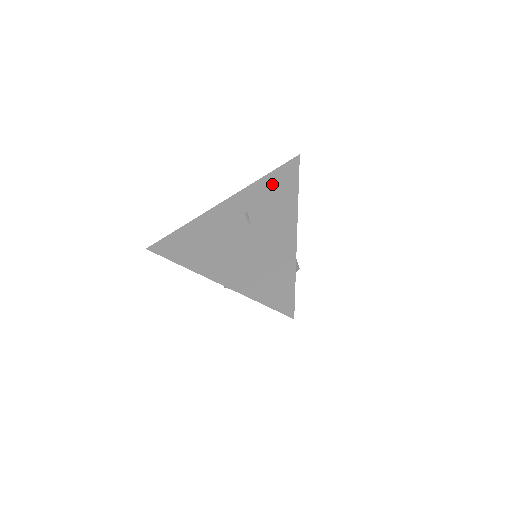
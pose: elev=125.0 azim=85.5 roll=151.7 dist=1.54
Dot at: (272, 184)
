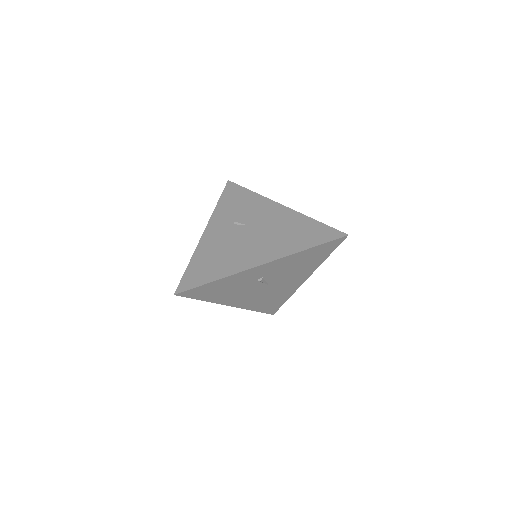
Dot at: (231, 201)
